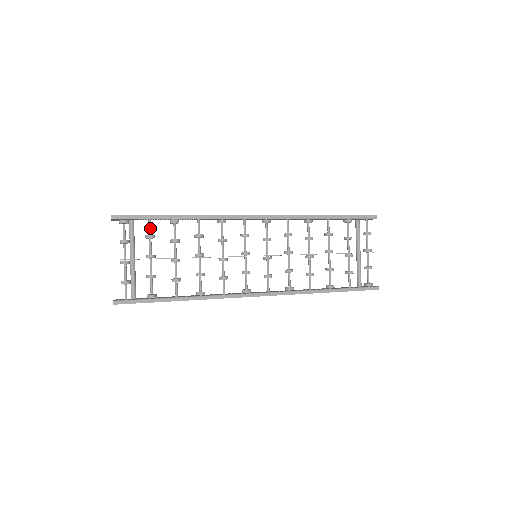
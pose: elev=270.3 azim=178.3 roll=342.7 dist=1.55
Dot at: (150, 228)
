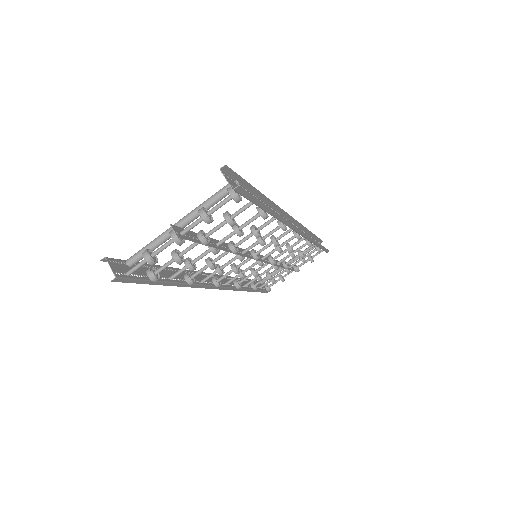
Dot at: occluded
